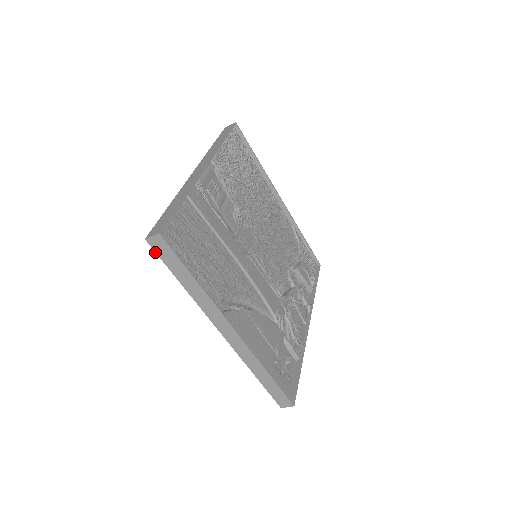
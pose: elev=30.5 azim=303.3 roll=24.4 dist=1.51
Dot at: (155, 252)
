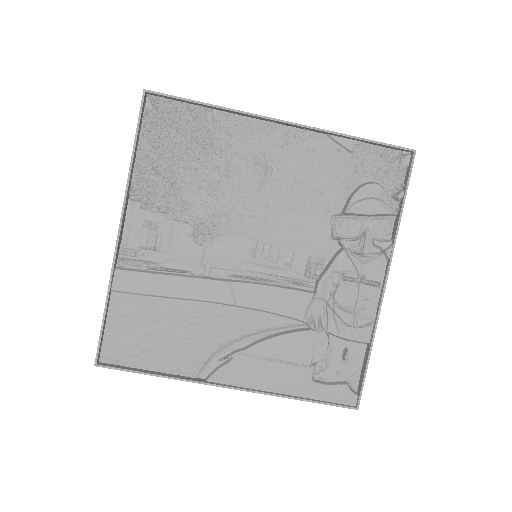
Dot at: occluded
